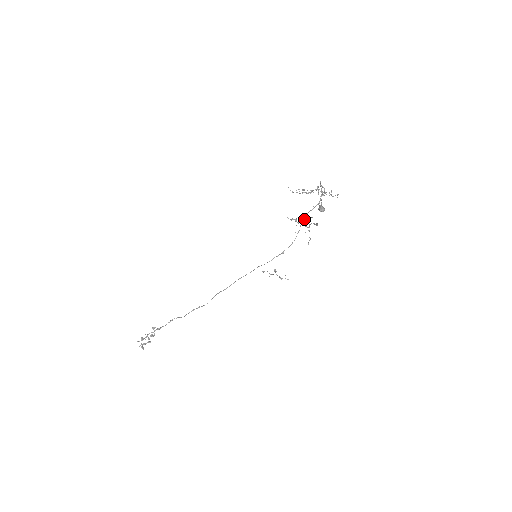
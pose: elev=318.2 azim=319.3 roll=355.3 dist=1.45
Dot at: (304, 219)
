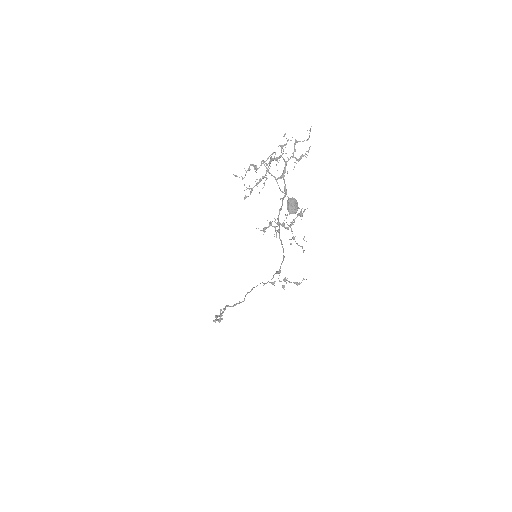
Dot at: occluded
